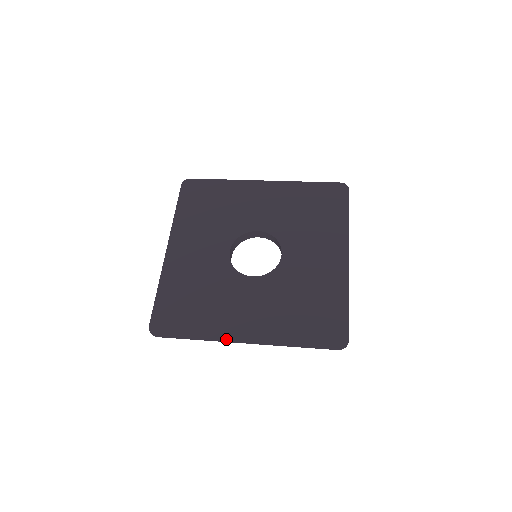
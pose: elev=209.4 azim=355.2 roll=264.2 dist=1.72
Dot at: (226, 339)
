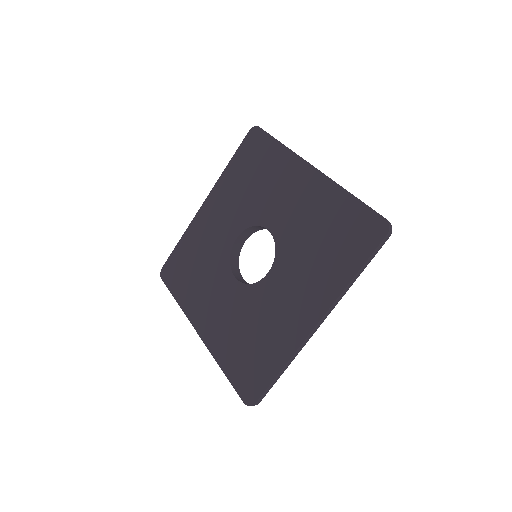
Dot at: (302, 341)
